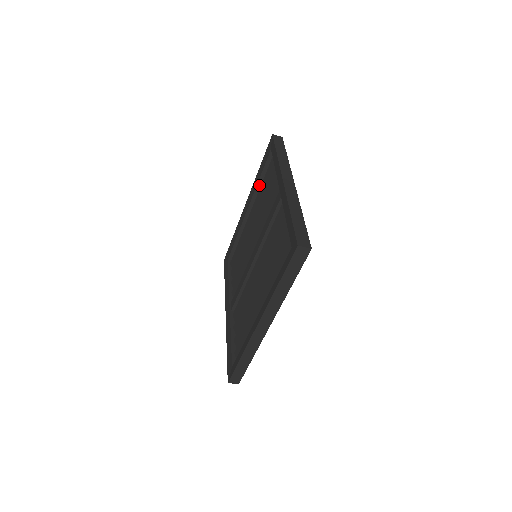
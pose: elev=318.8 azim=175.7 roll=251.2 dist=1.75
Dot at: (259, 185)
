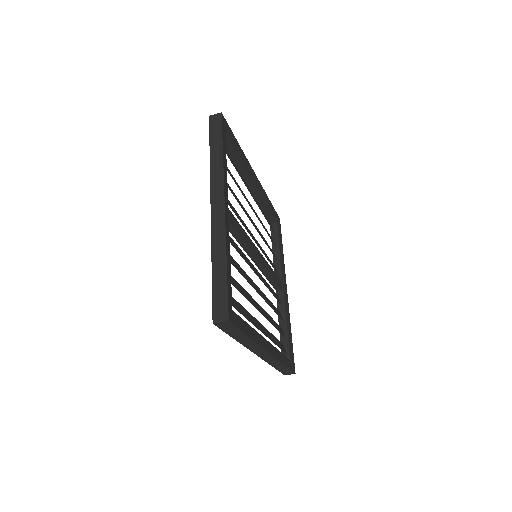
Dot at: (237, 165)
